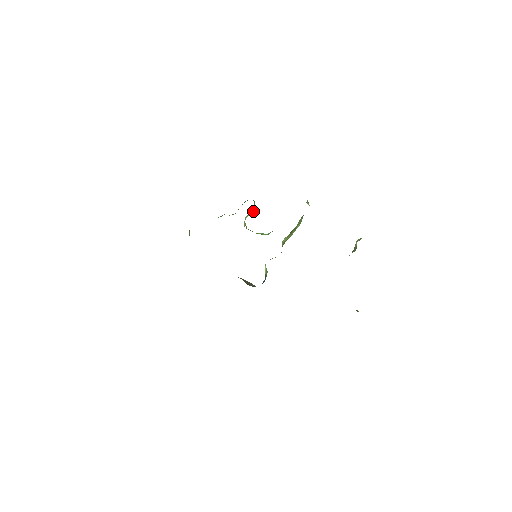
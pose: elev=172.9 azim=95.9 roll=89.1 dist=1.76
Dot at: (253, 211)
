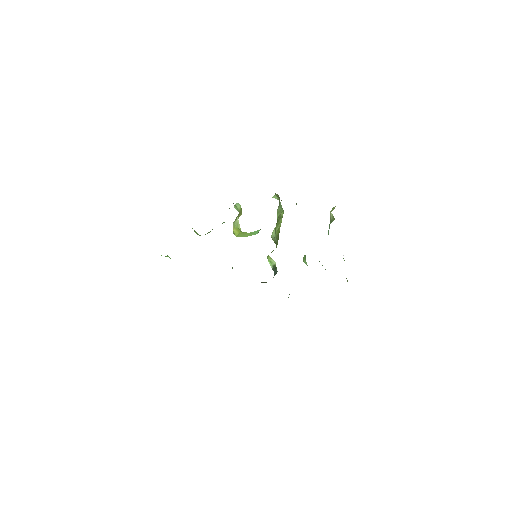
Dot at: (241, 212)
